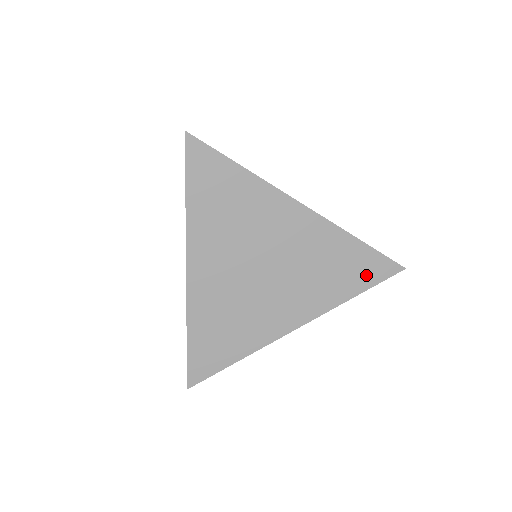
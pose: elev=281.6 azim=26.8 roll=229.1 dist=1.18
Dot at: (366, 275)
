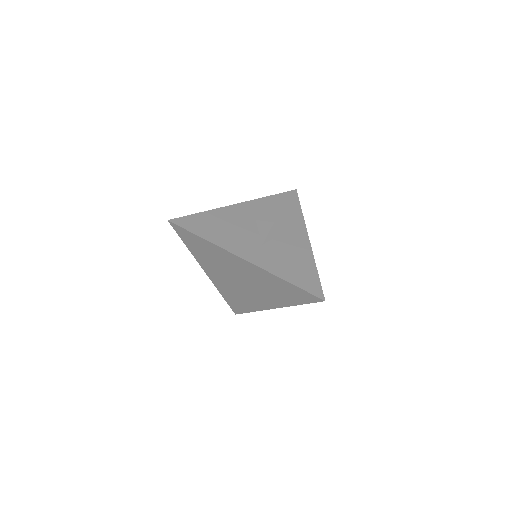
Dot at: (300, 298)
